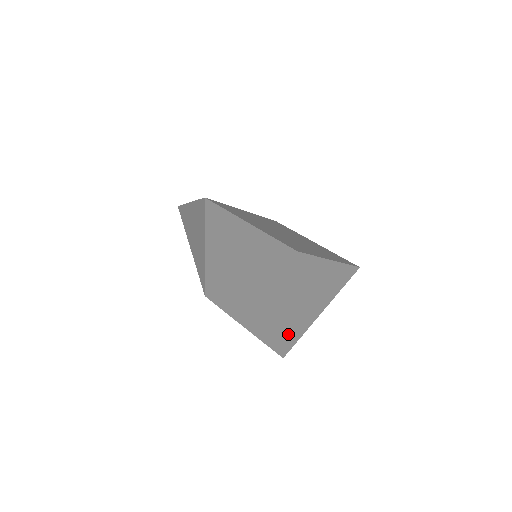
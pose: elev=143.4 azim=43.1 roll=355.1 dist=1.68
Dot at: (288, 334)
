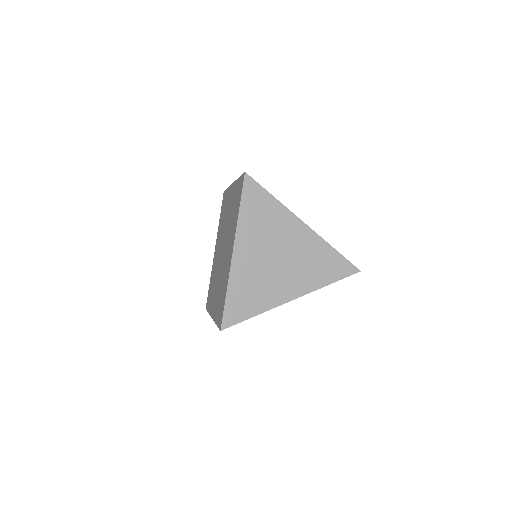
Dot at: (230, 293)
